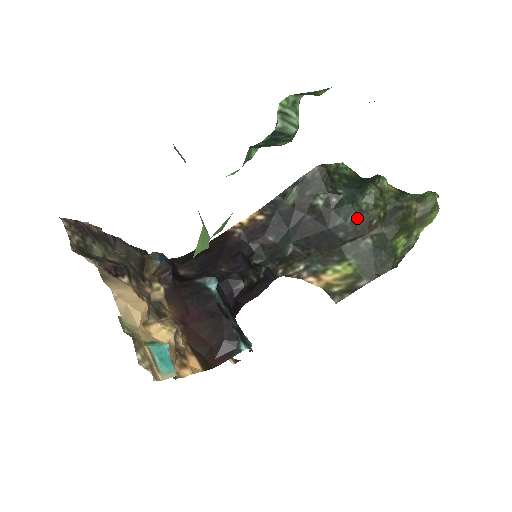
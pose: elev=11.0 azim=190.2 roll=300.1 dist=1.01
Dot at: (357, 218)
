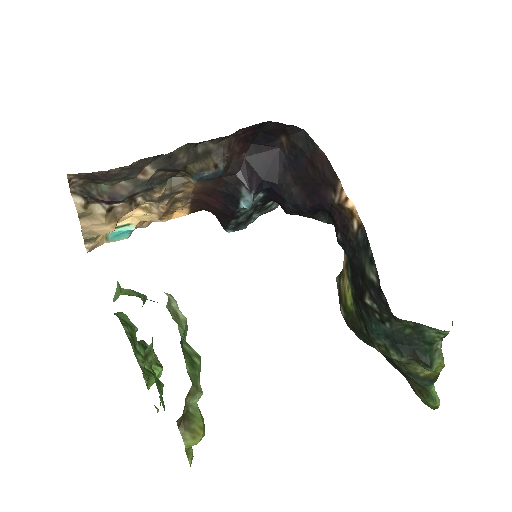
Dot at: (368, 332)
